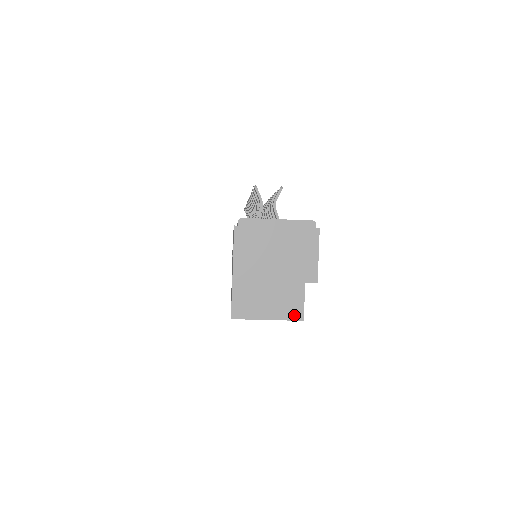
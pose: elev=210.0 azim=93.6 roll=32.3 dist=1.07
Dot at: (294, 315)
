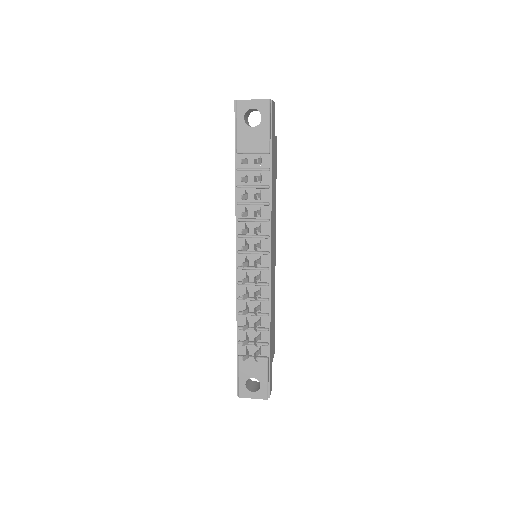
Dot at: occluded
